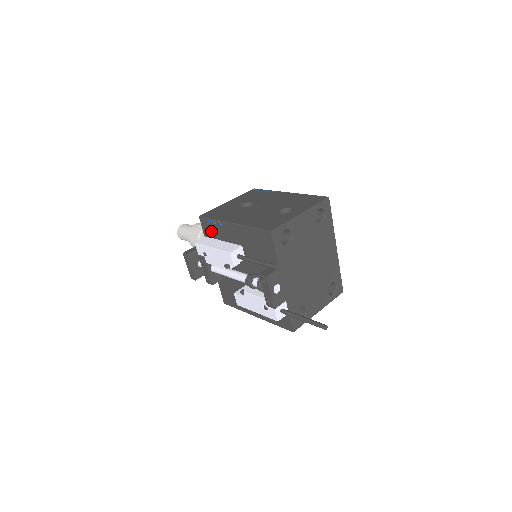
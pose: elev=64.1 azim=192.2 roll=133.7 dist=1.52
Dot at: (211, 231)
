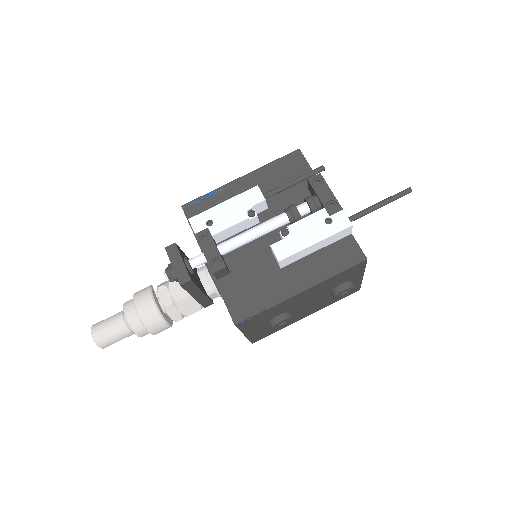
Dot at: occluded
